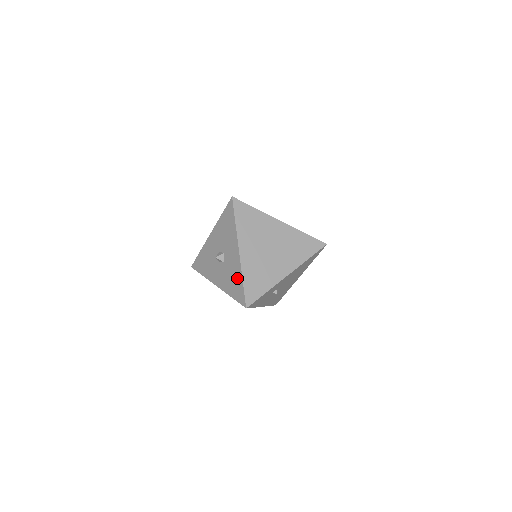
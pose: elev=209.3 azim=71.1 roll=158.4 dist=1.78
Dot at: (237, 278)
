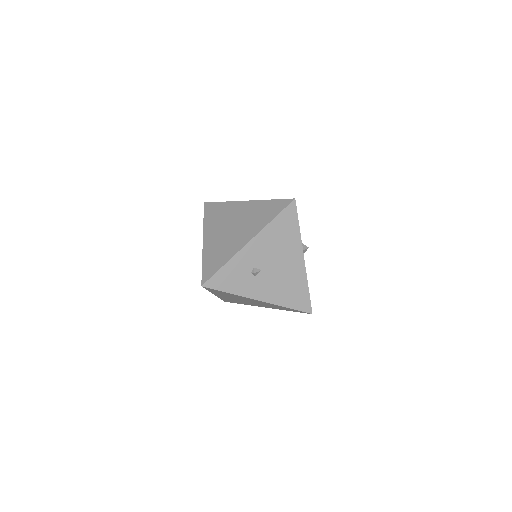
Dot at: occluded
